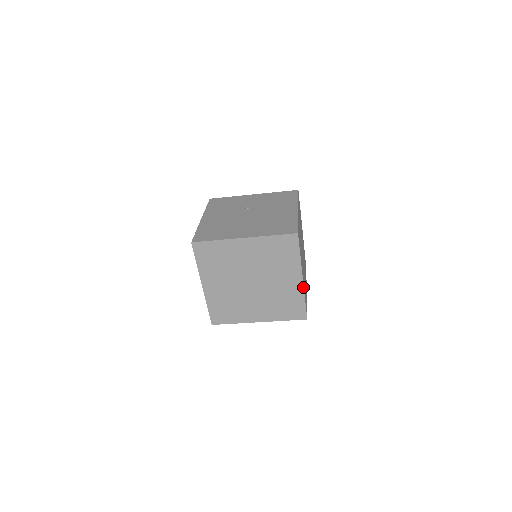
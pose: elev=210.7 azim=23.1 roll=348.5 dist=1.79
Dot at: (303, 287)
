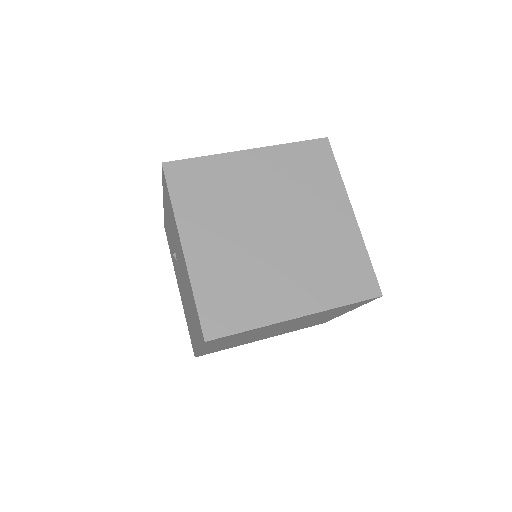
Dot at: (315, 313)
